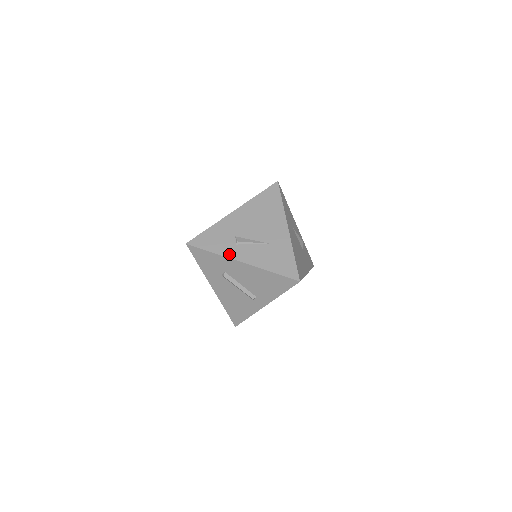
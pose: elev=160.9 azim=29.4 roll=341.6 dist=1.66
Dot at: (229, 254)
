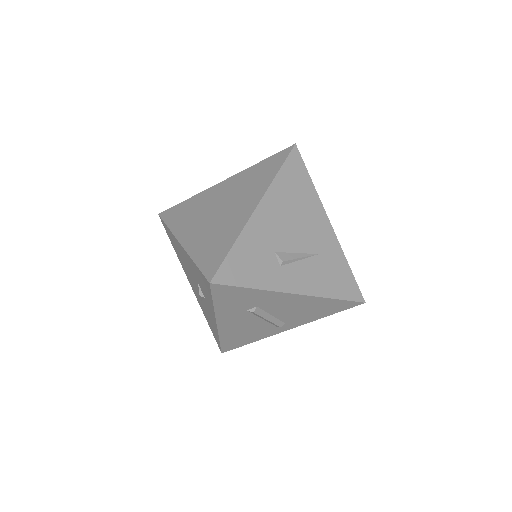
Dot at: (277, 285)
